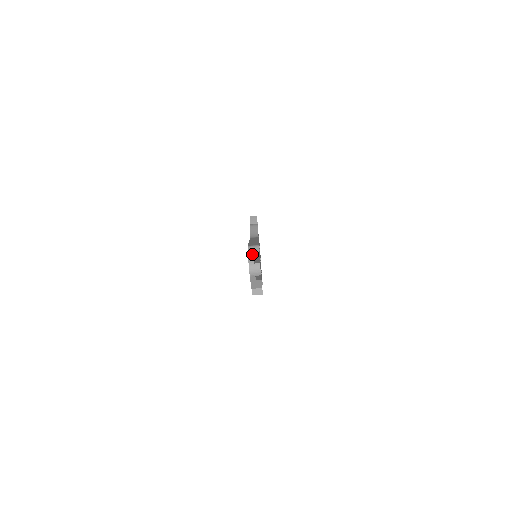
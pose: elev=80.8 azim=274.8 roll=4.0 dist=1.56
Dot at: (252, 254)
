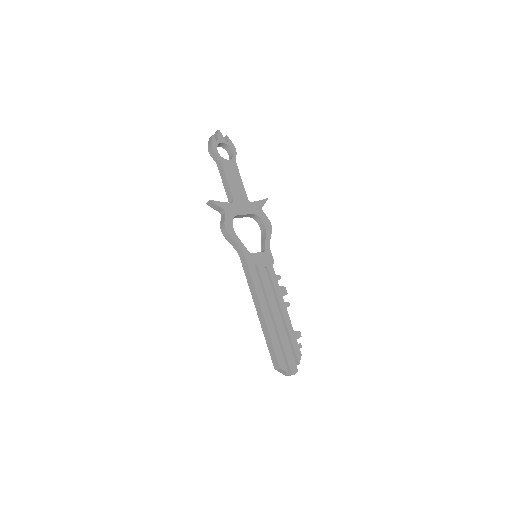
Dot at: (282, 373)
